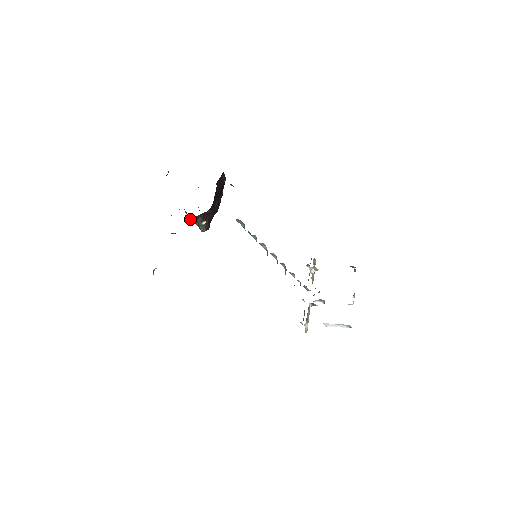
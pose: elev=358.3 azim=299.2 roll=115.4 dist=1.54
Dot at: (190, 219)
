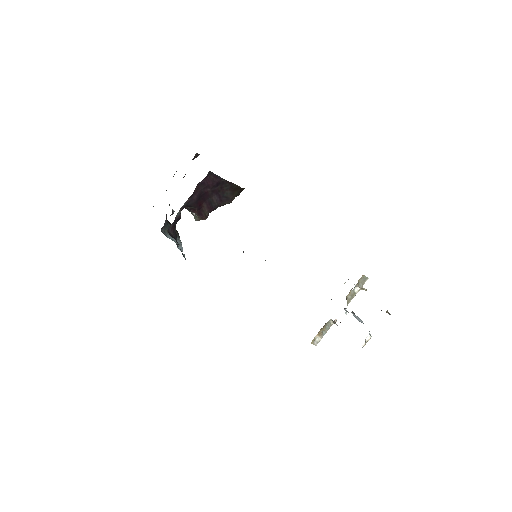
Dot at: occluded
